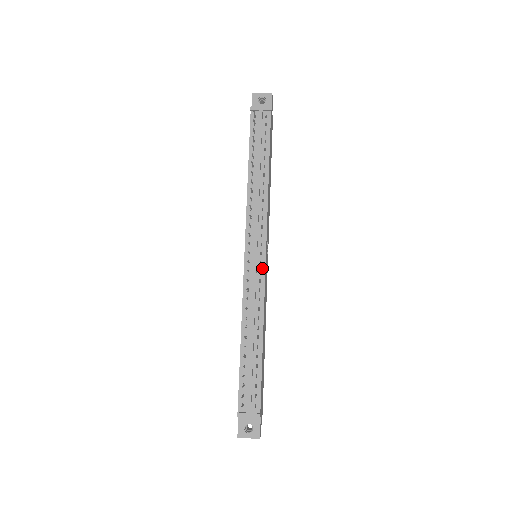
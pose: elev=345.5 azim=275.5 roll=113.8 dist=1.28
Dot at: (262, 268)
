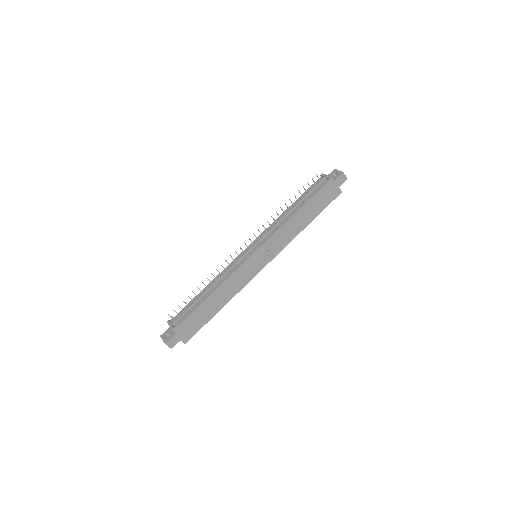
Dot at: (246, 258)
